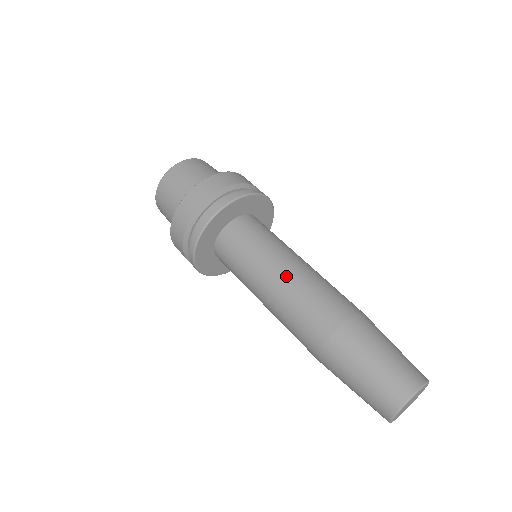
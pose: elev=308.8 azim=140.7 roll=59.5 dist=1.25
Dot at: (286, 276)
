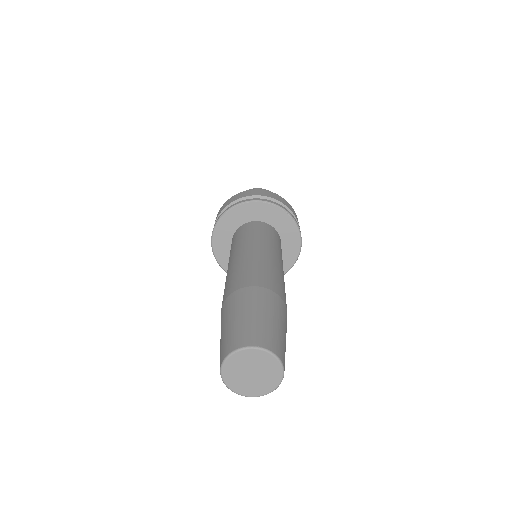
Dot at: (272, 257)
